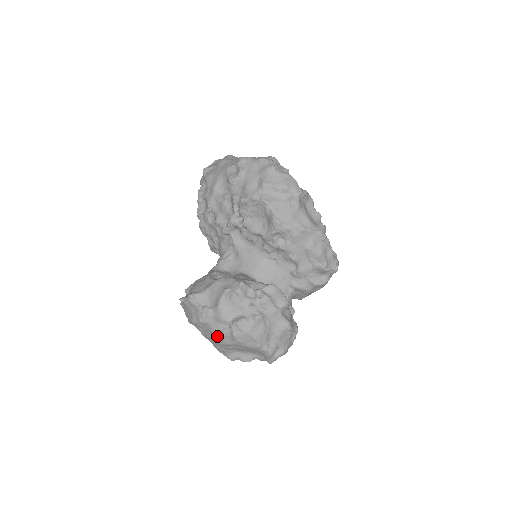
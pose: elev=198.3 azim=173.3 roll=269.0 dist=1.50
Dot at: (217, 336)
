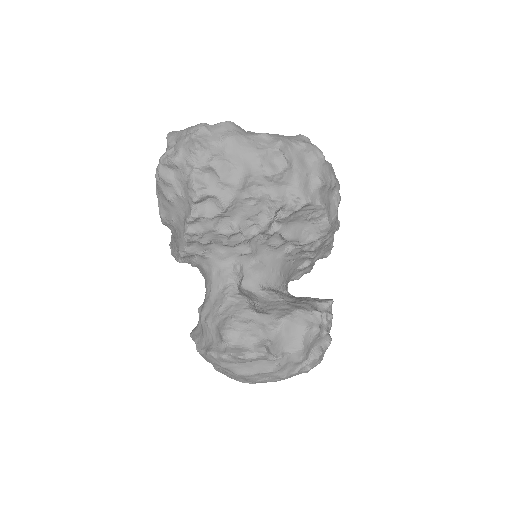
Dot at: (284, 377)
